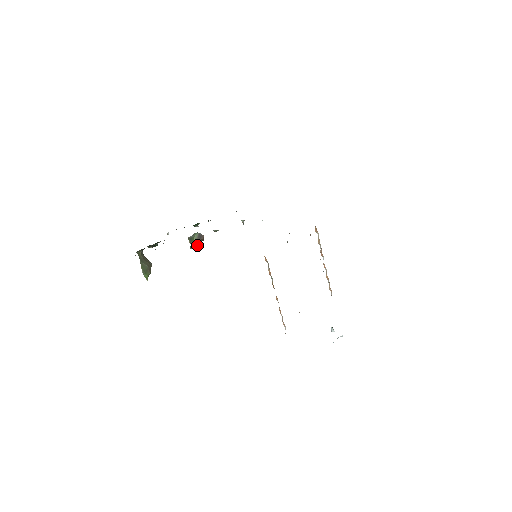
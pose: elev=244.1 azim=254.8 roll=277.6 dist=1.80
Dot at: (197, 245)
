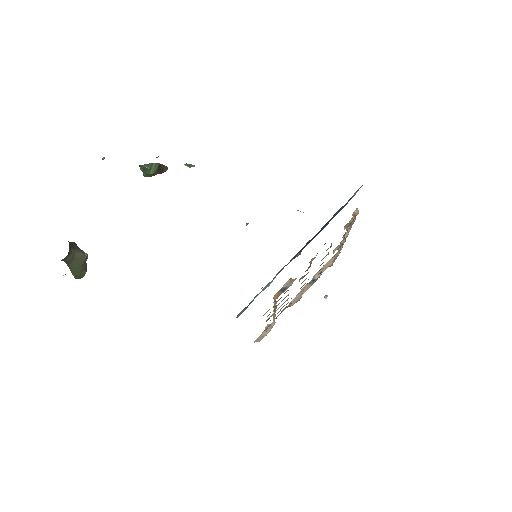
Dot at: occluded
